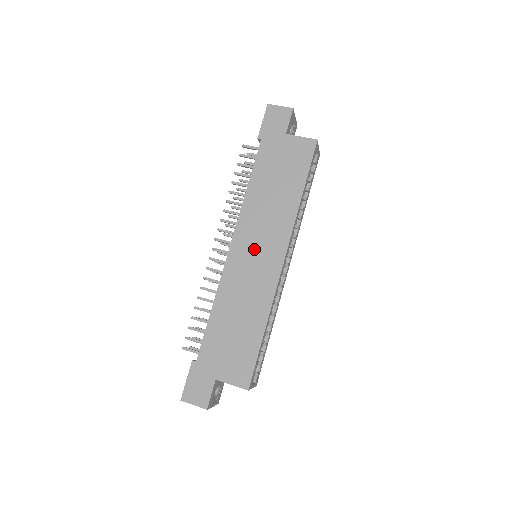
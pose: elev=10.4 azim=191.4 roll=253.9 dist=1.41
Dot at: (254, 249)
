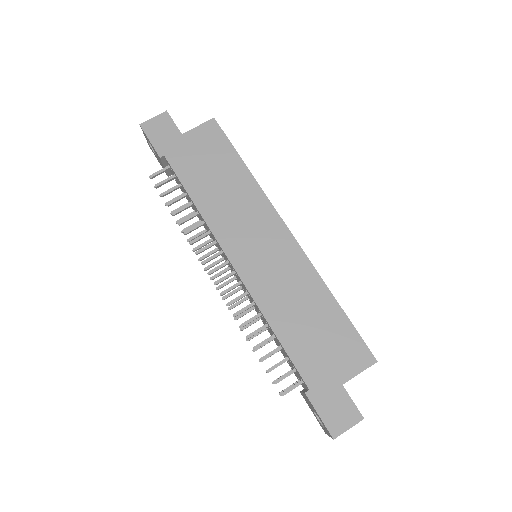
Dot at: (255, 245)
